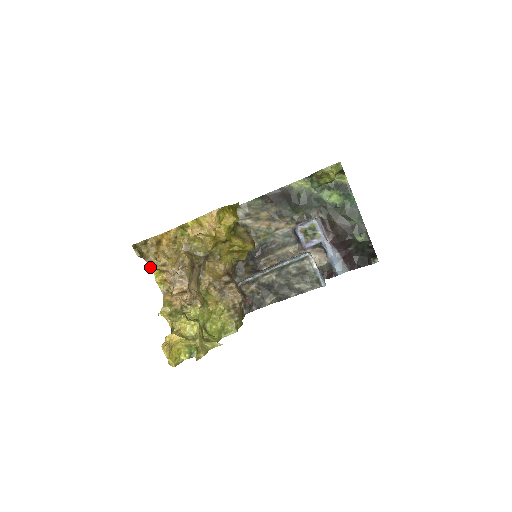
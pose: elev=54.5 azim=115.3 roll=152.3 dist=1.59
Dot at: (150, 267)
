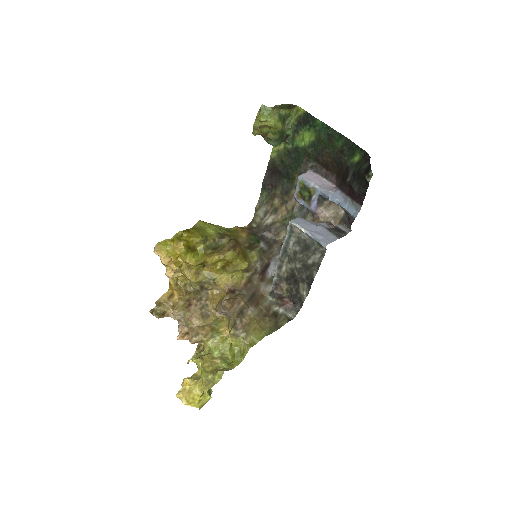
Dot at: occluded
